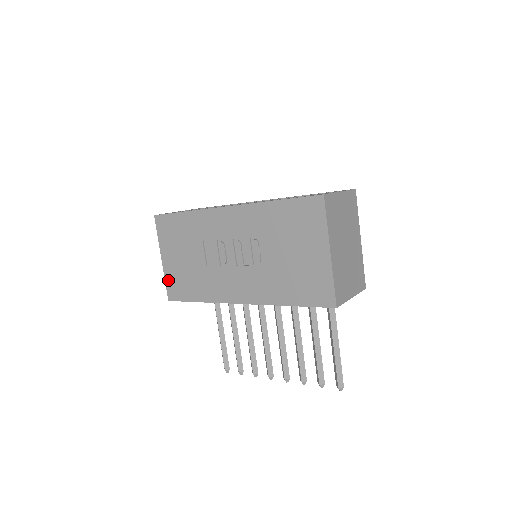
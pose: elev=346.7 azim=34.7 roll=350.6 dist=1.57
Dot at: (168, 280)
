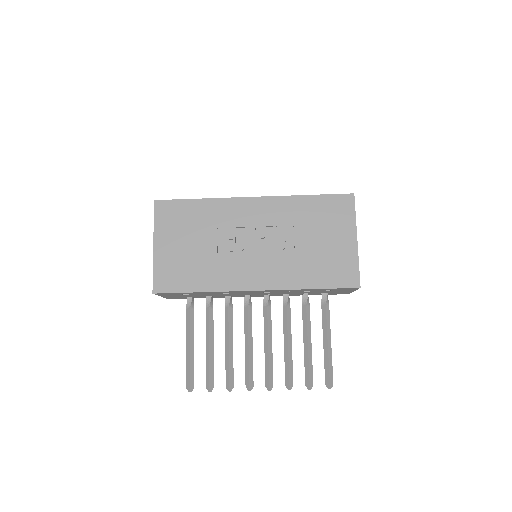
Dot at: (158, 269)
